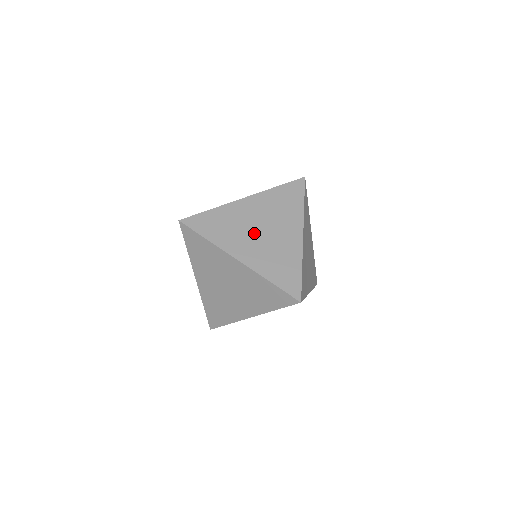
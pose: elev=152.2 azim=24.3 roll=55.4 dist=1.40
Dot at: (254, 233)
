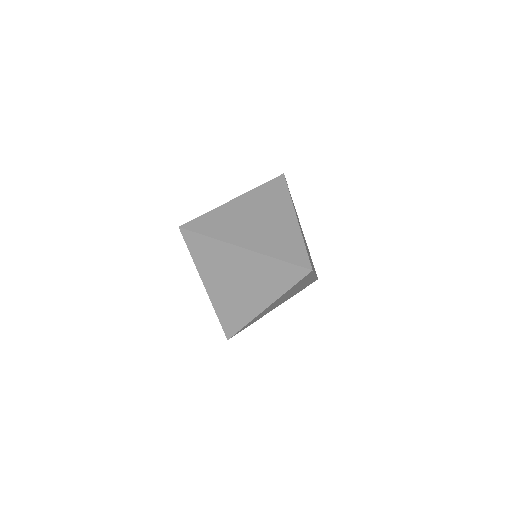
Dot at: (252, 224)
